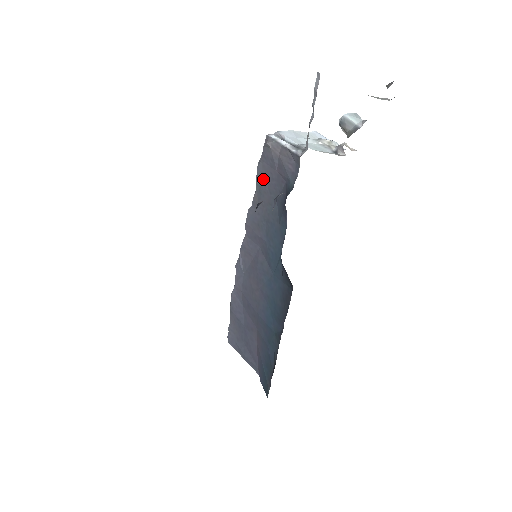
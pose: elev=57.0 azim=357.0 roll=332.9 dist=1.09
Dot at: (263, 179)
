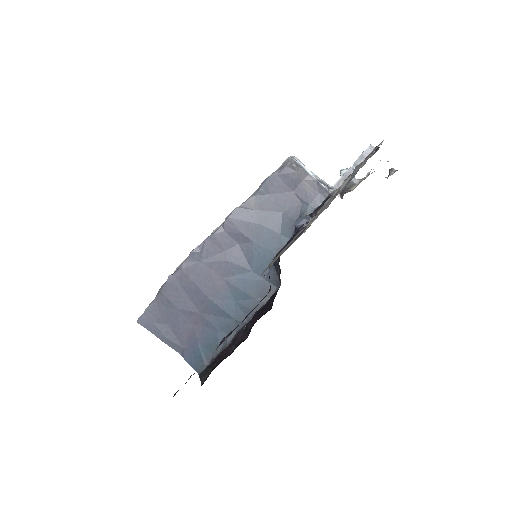
Dot at: (271, 190)
